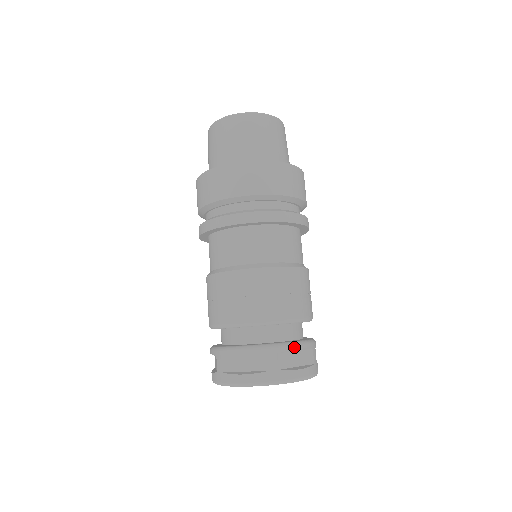
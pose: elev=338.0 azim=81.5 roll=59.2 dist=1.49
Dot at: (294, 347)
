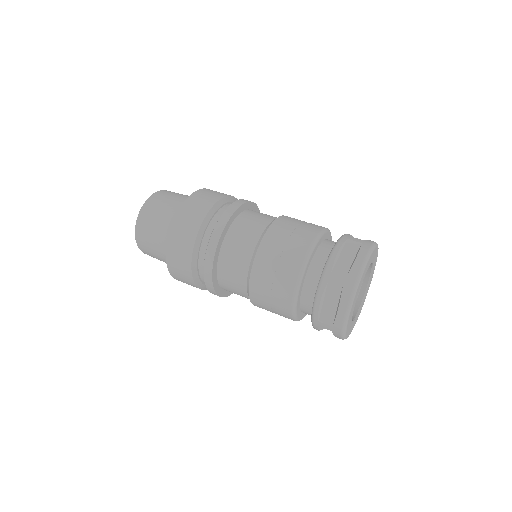
Dot at: occluded
